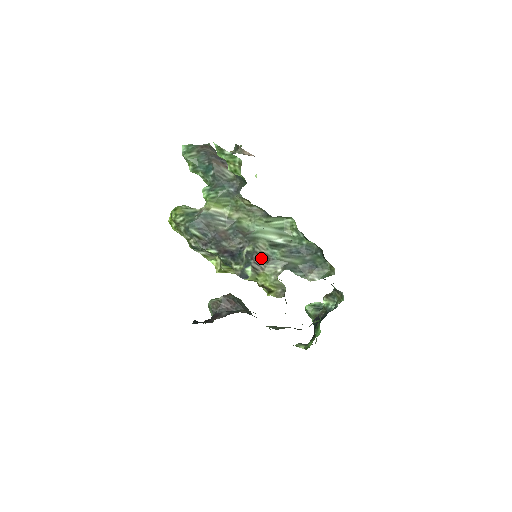
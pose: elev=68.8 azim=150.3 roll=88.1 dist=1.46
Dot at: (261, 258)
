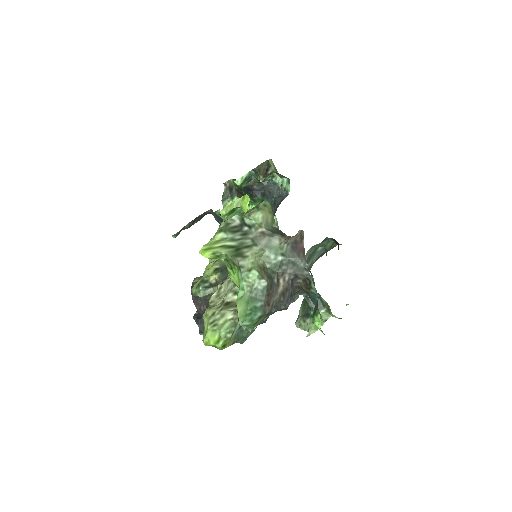
Dot at: occluded
